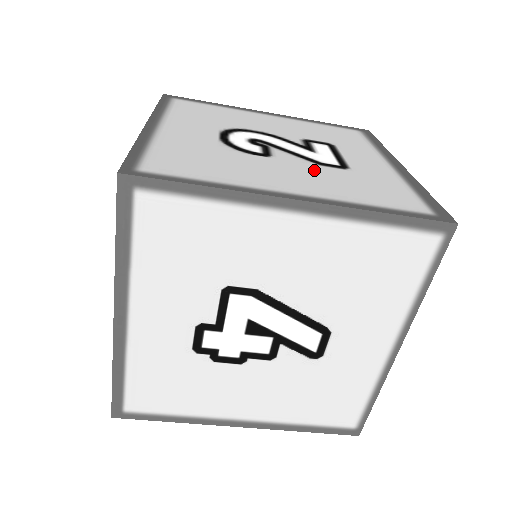
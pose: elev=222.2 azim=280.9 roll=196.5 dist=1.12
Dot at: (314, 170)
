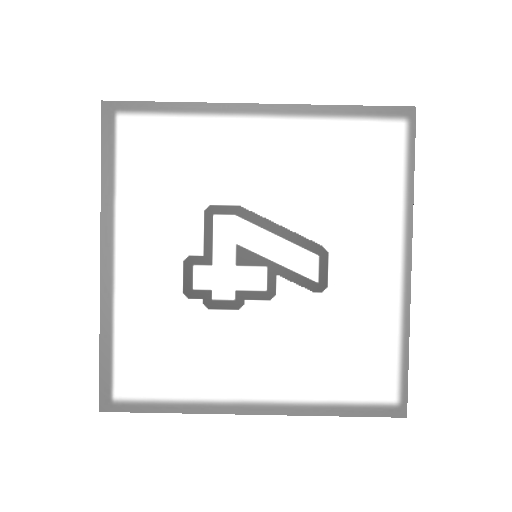
Dot at: occluded
